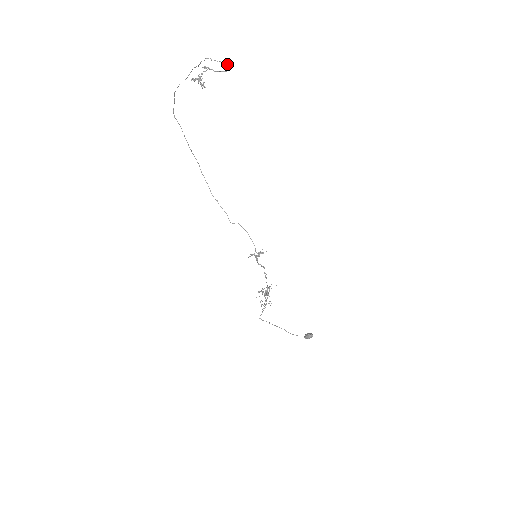
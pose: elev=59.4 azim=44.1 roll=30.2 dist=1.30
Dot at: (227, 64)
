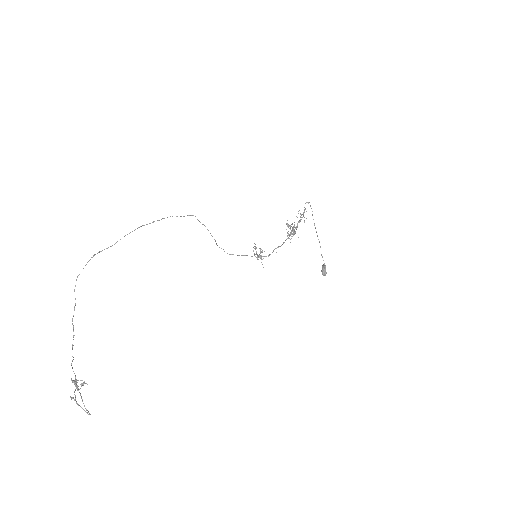
Dot at: occluded
